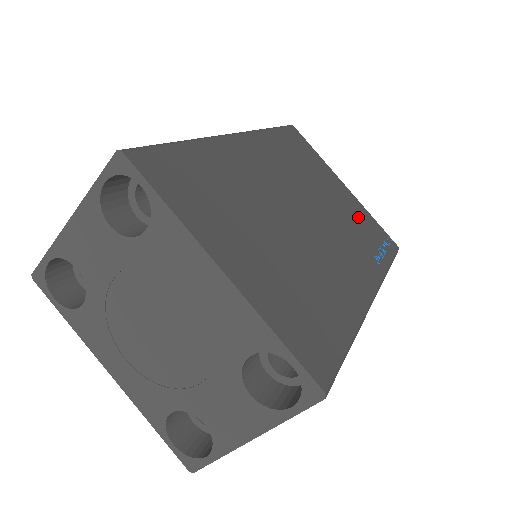
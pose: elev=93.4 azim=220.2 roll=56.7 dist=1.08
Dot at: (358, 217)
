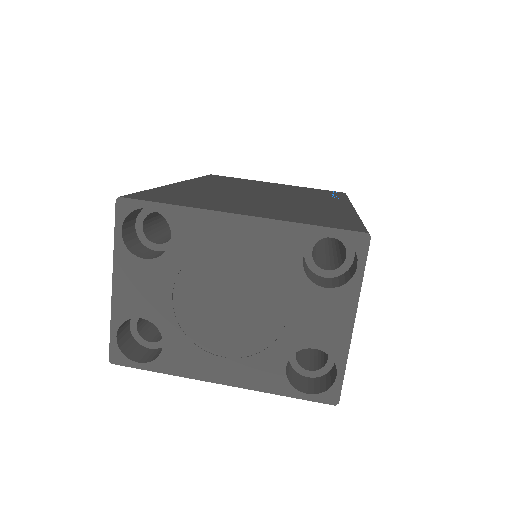
Dot at: occluded
